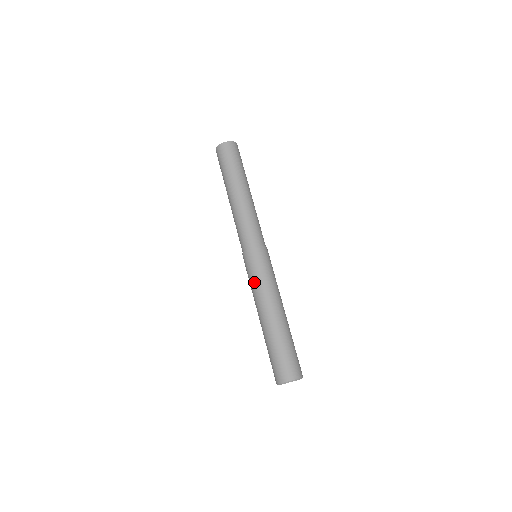
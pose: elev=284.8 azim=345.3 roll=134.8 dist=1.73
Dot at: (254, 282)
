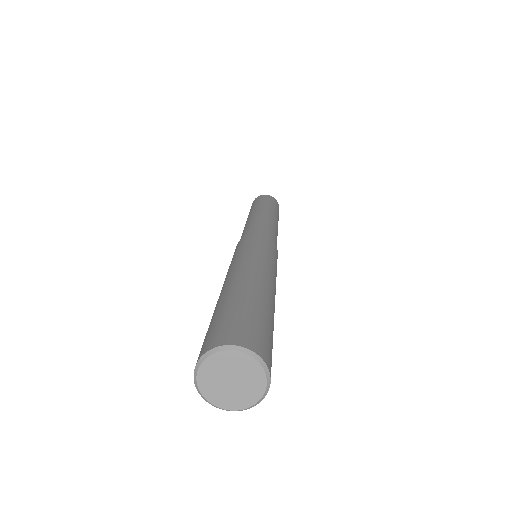
Dot at: (251, 249)
